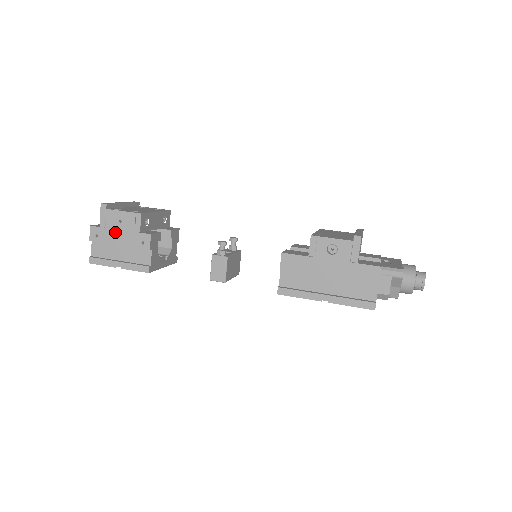
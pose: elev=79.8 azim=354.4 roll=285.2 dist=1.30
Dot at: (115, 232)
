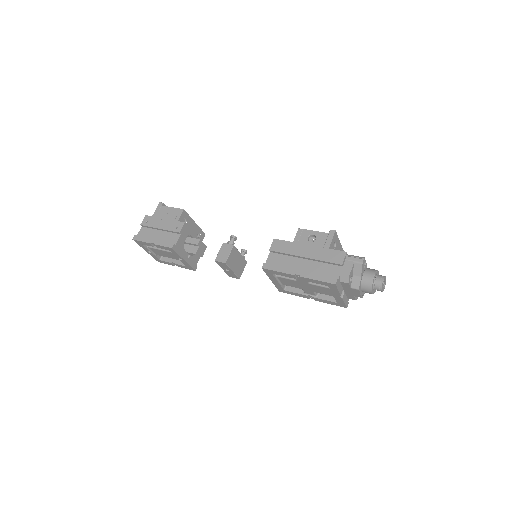
Dot at: (161, 220)
